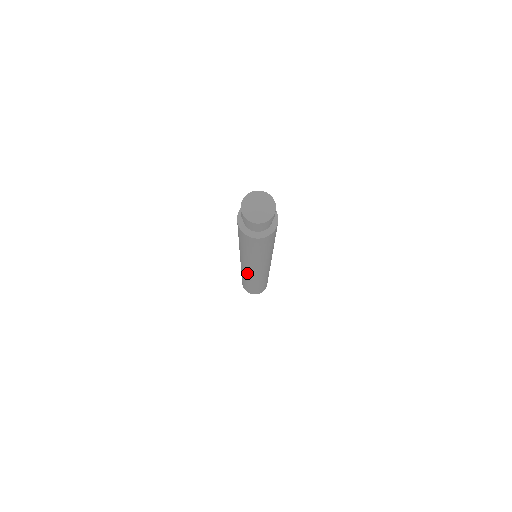
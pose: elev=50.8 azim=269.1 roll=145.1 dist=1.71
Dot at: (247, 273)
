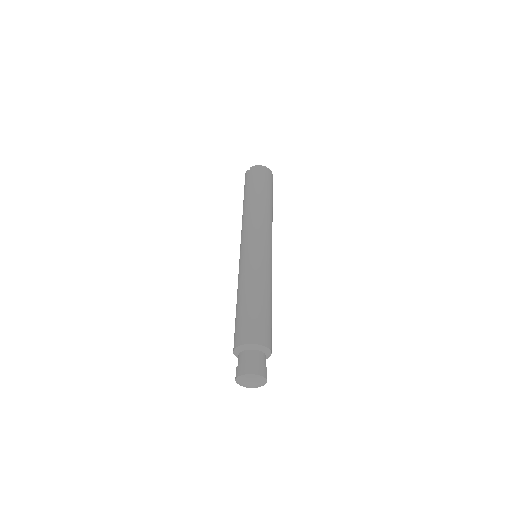
Dot at: occluded
